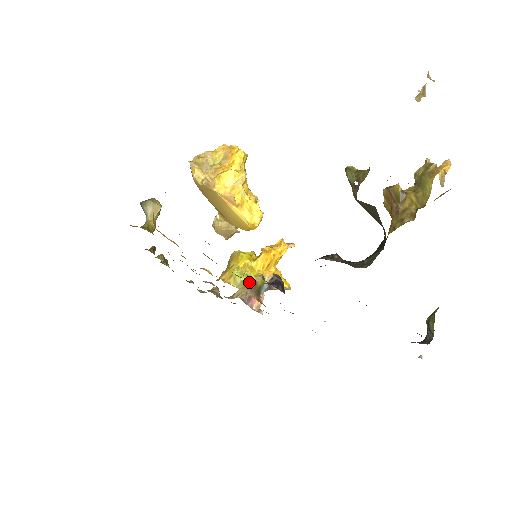
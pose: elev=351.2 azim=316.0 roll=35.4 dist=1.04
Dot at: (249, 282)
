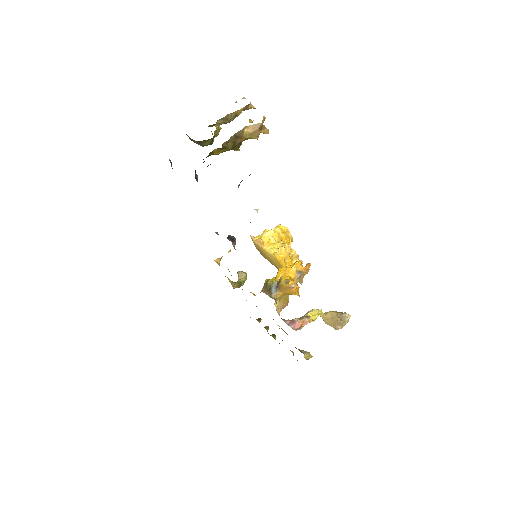
Dot at: (264, 284)
